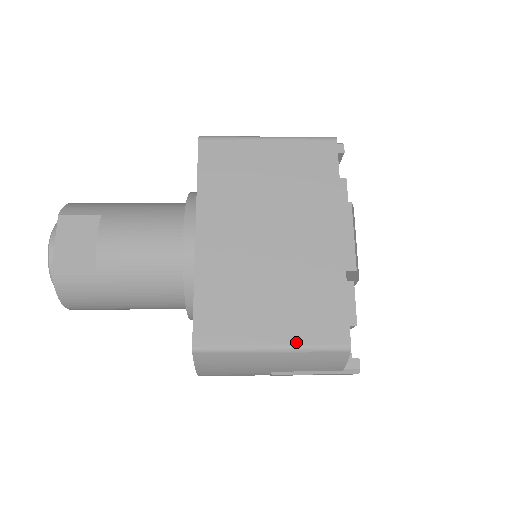
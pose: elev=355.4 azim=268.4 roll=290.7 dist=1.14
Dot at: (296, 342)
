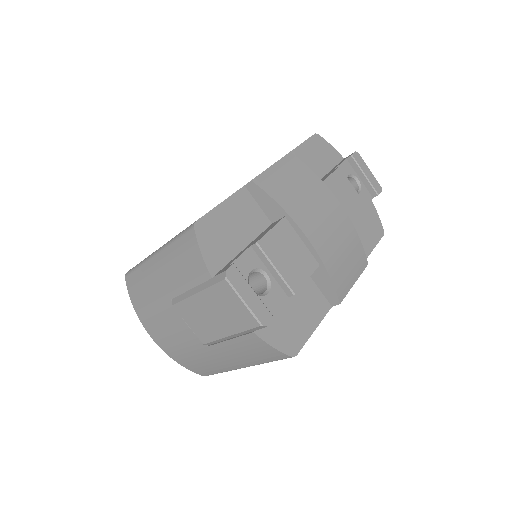
Dot at: (170, 240)
